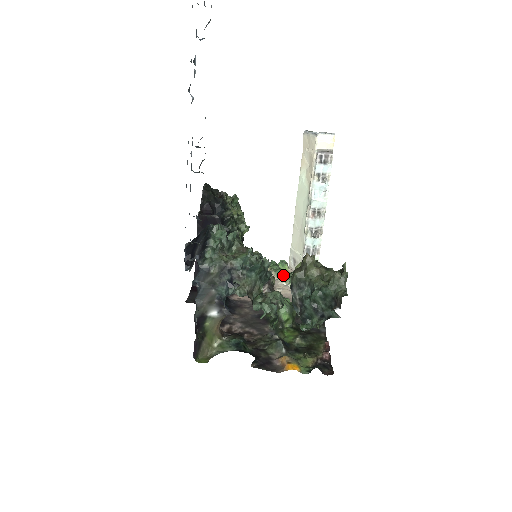
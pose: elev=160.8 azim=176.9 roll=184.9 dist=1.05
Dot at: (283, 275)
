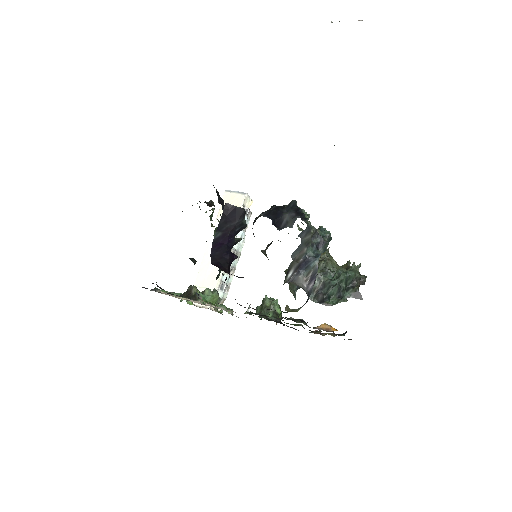
Dot at: occluded
